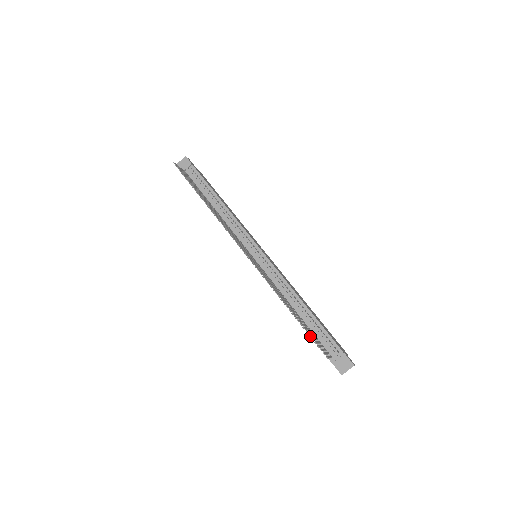
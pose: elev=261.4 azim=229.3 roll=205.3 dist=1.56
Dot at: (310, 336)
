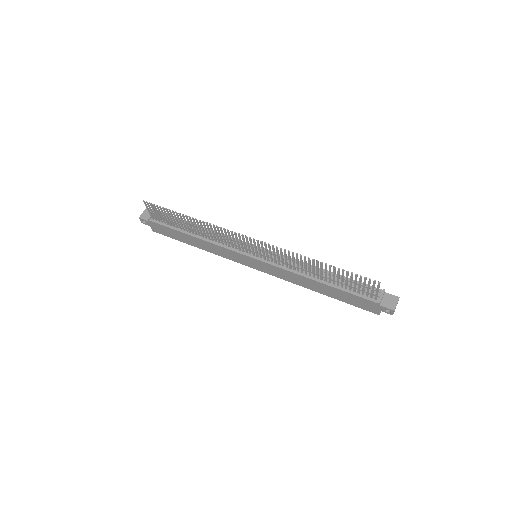
Dot at: (352, 276)
